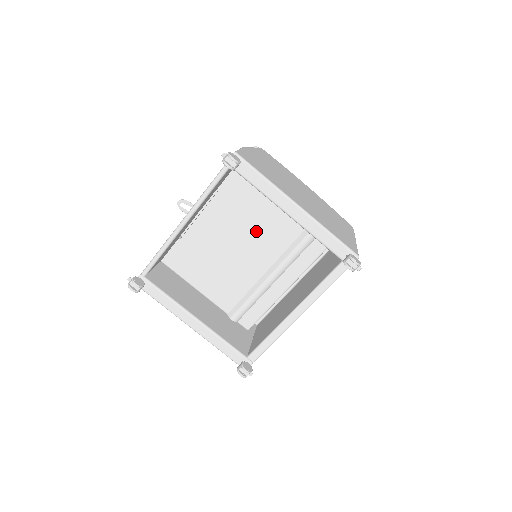
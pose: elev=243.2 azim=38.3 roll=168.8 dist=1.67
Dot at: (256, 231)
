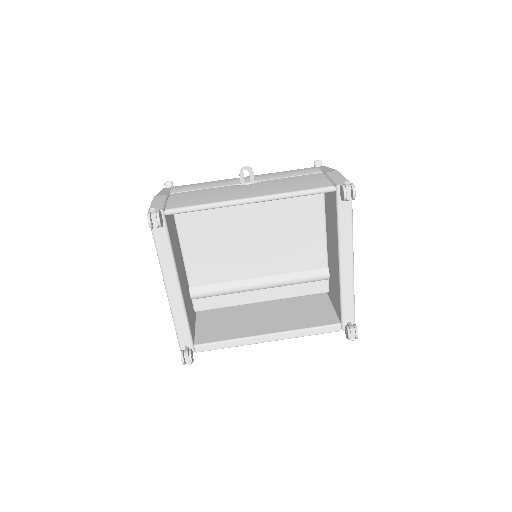
Dot at: (281, 241)
